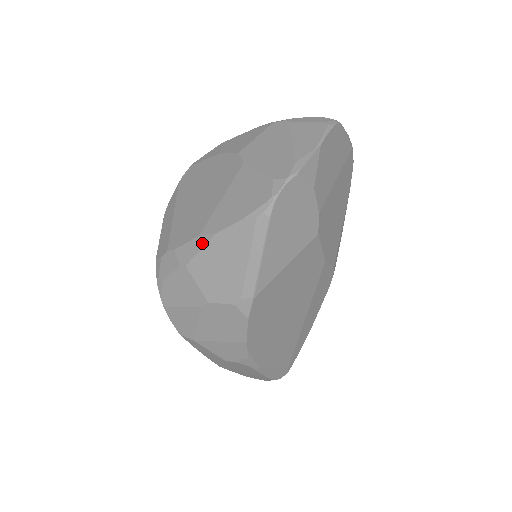
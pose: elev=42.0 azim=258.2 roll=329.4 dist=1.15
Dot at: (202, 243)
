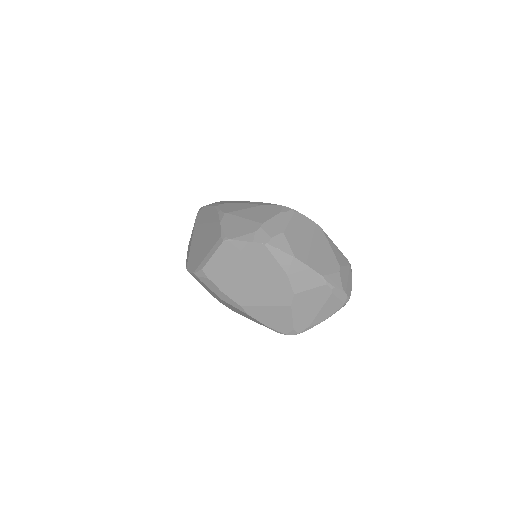
Dot at: (239, 309)
